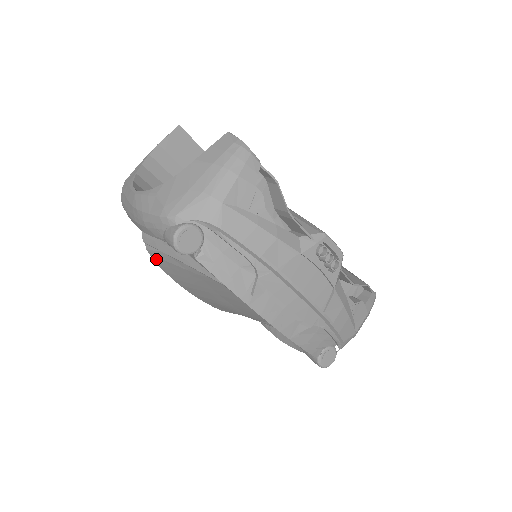
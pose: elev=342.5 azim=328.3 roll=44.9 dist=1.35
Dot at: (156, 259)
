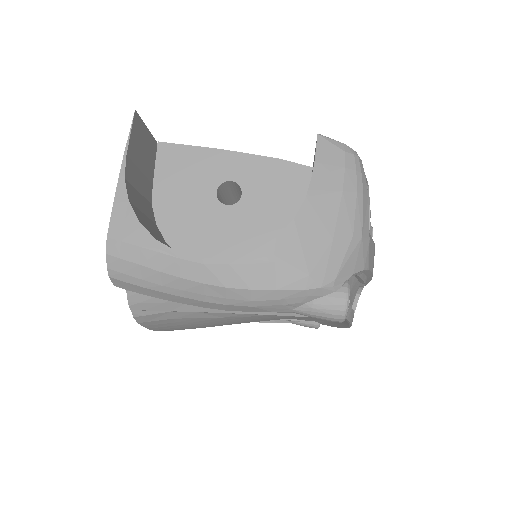
Dot at: (149, 322)
